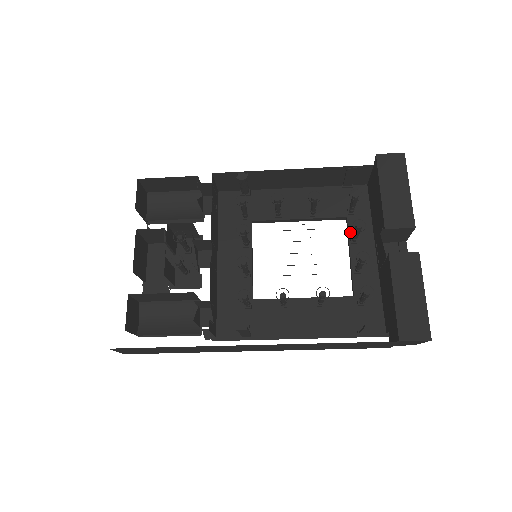
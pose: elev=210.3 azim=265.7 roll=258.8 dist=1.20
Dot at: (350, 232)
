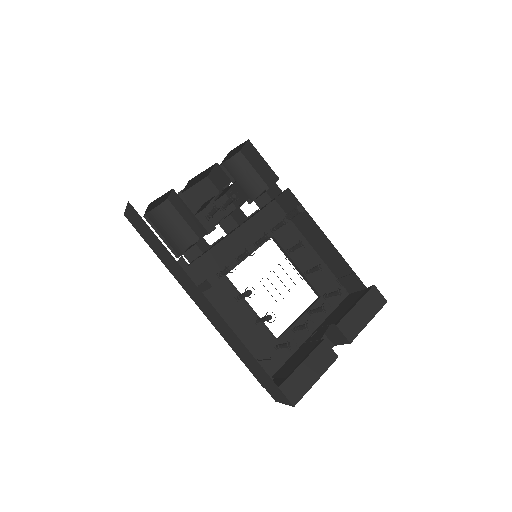
Dot at: (313, 306)
